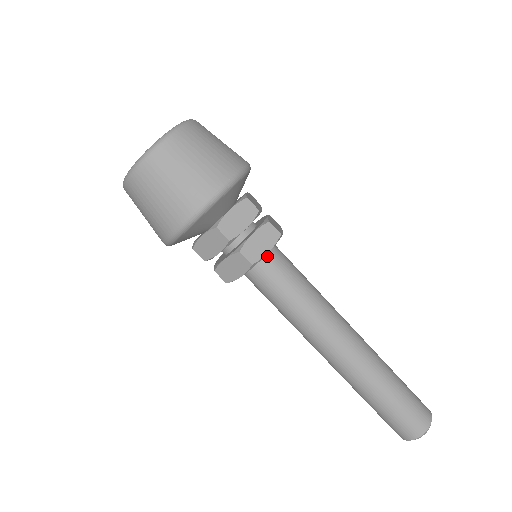
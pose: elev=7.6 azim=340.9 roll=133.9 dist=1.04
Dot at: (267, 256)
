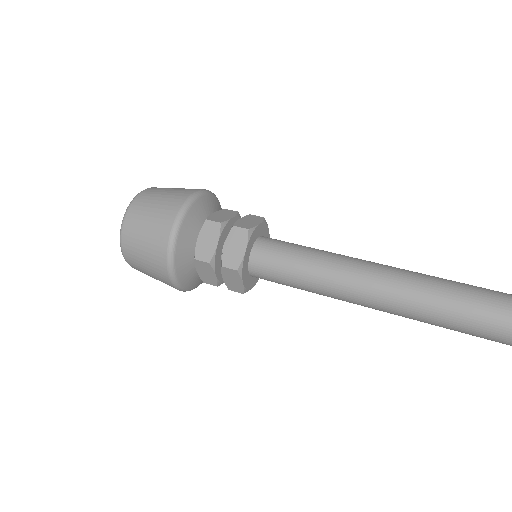
Dot at: (262, 238)
